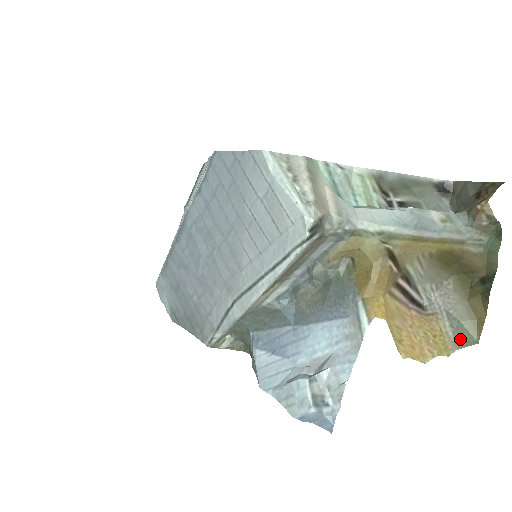
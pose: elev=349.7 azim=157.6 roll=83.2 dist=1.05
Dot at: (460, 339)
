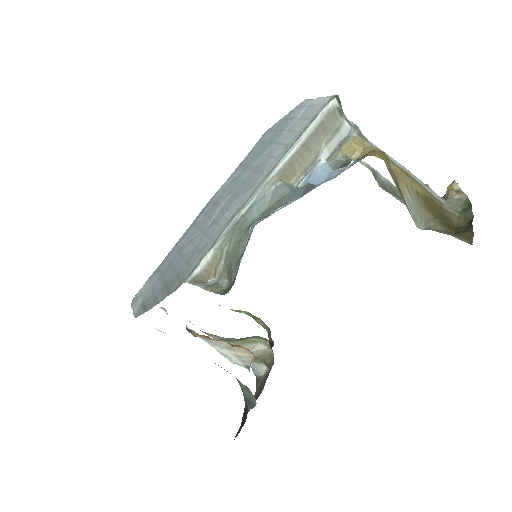
Dot at: occluded
